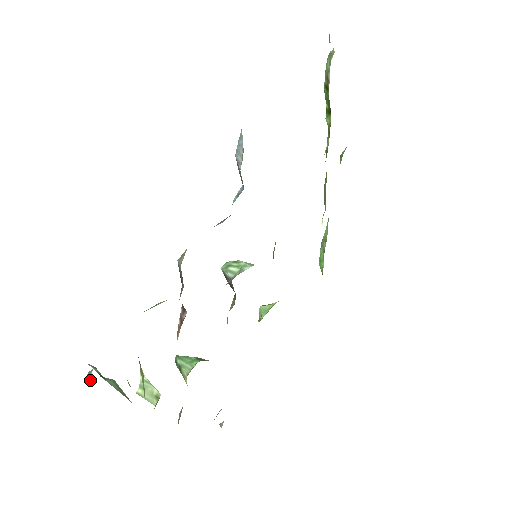
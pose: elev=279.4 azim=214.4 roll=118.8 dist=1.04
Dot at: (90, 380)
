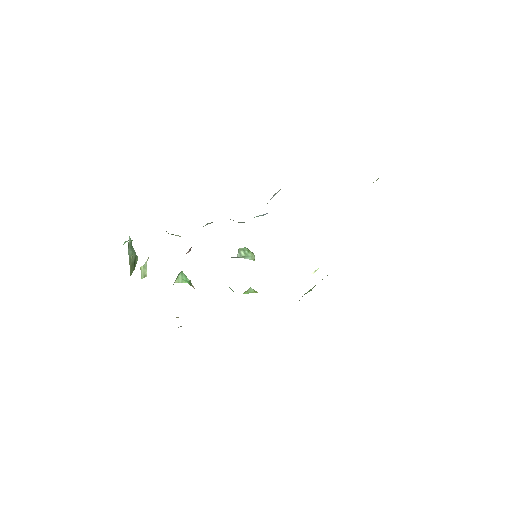
Dot at: occluded
